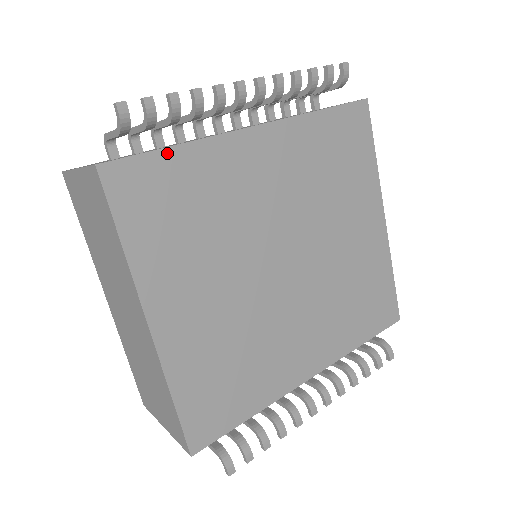
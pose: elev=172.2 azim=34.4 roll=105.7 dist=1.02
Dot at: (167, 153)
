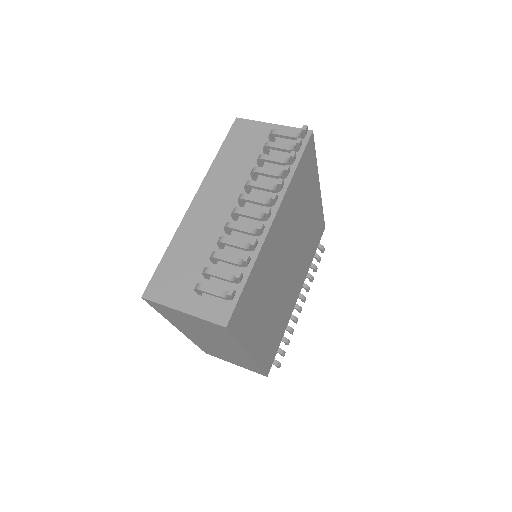
Dot at: (246, 285)
